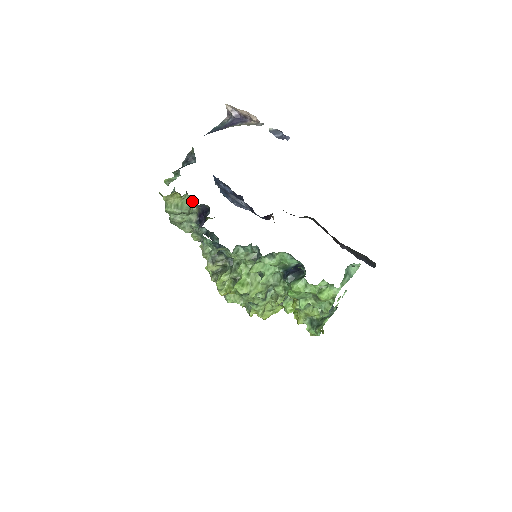
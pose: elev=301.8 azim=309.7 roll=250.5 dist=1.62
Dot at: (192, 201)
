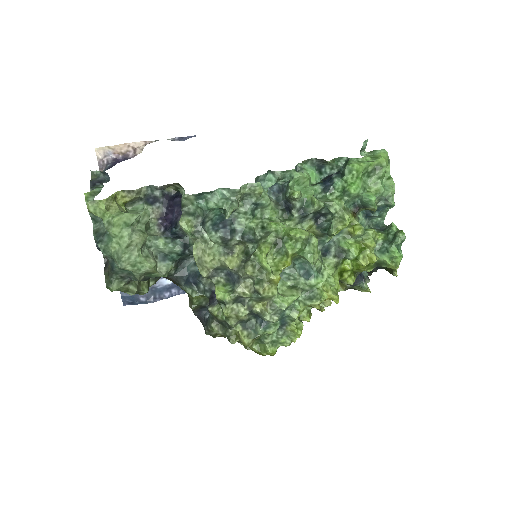
Dot at: (142, 206)
